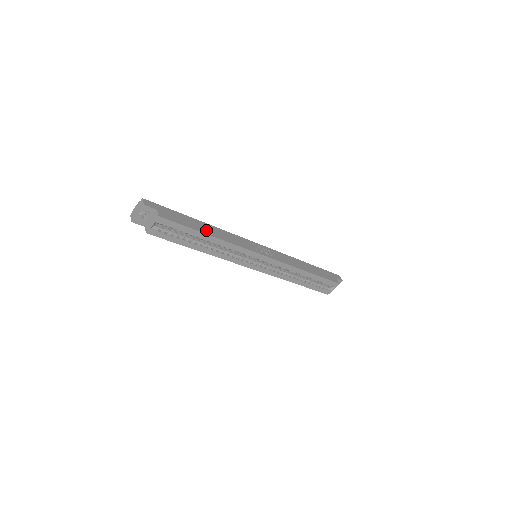
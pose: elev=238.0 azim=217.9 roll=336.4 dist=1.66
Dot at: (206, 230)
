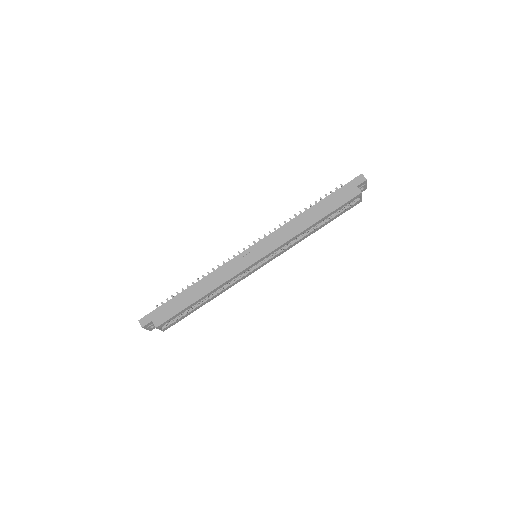
Dot at: (195, 295)
